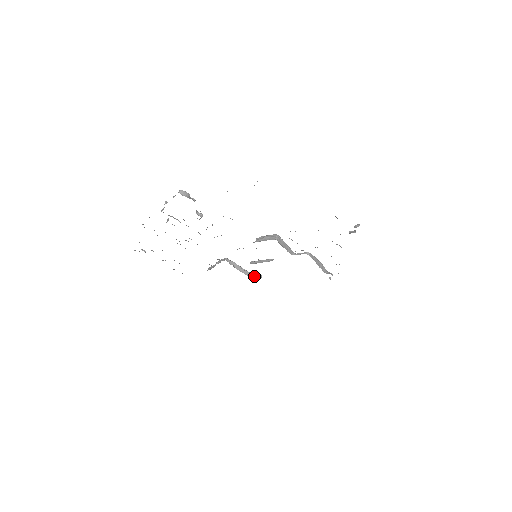
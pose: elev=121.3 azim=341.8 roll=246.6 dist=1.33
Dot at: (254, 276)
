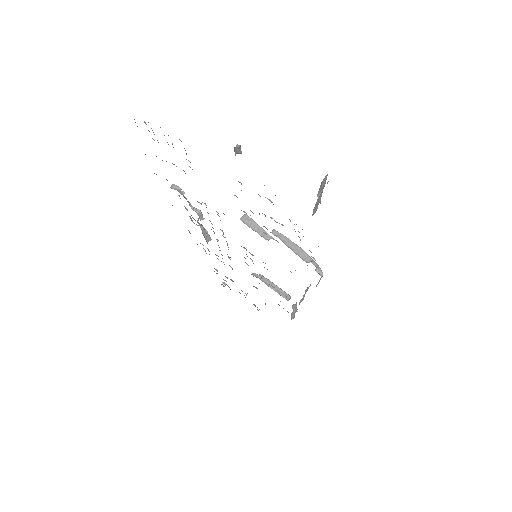
Dot at: occluded
